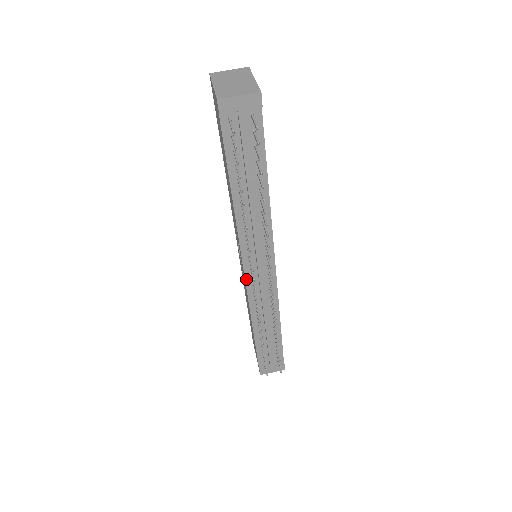
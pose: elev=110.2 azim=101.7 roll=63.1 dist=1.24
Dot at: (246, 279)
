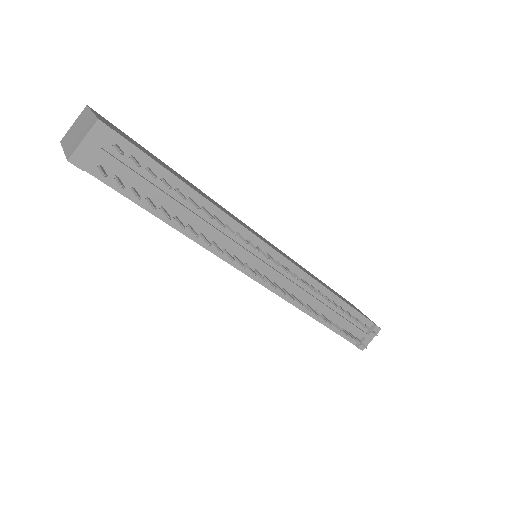
Dot at: (262, 284)
